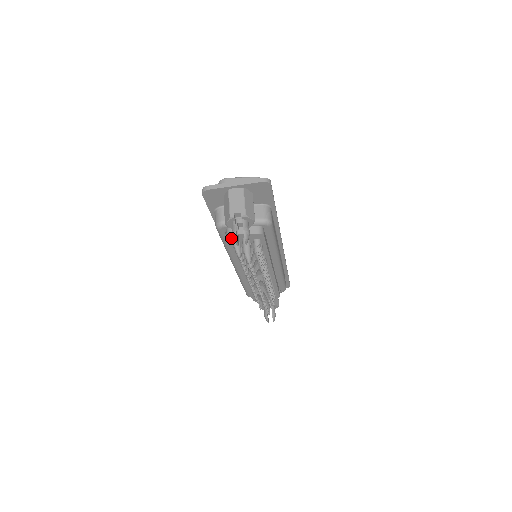
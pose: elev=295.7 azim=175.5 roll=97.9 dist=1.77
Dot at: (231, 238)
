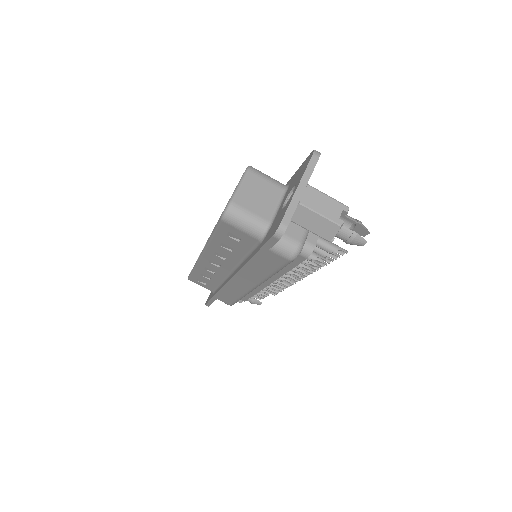
Dot at: (309, 253)
